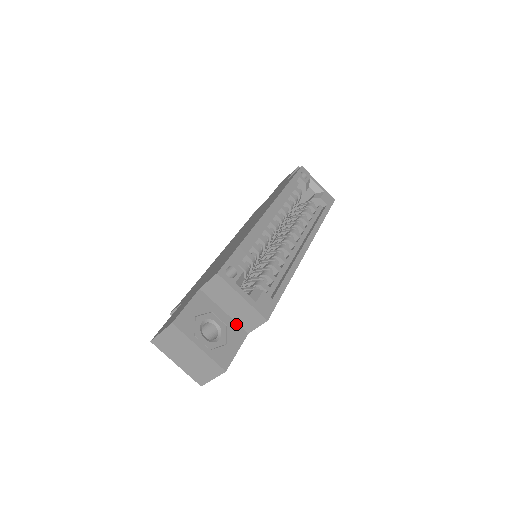
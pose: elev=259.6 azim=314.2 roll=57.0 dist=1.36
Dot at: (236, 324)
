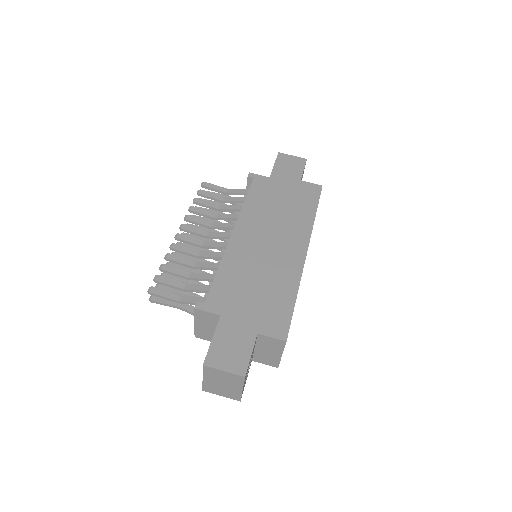
Dot at: (253, 356)
